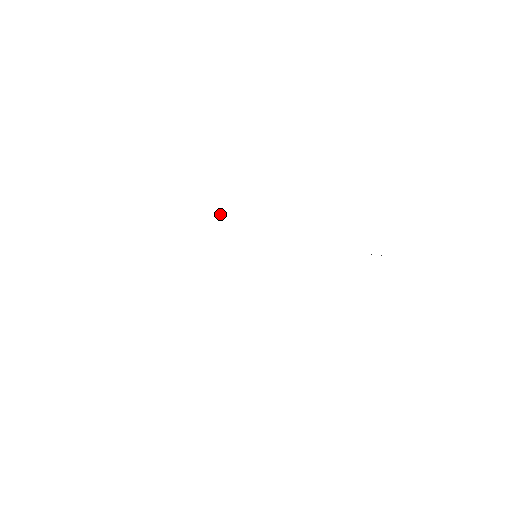
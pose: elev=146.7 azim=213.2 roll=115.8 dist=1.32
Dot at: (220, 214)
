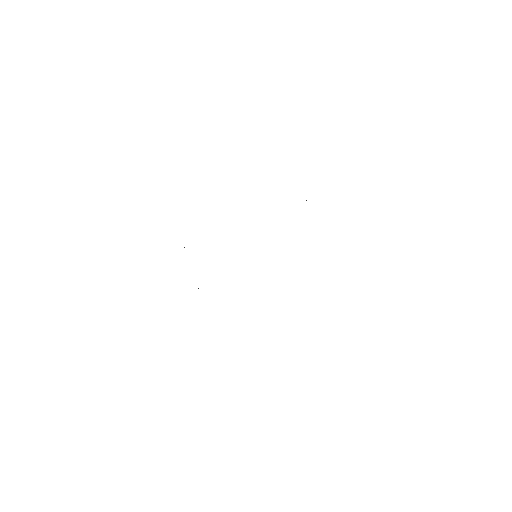
Dot at: (184, 247)
